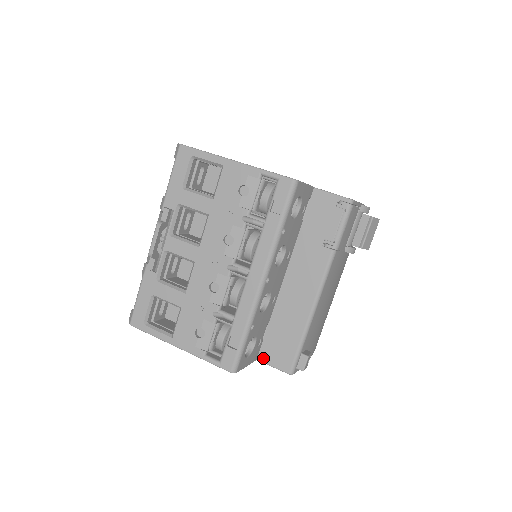
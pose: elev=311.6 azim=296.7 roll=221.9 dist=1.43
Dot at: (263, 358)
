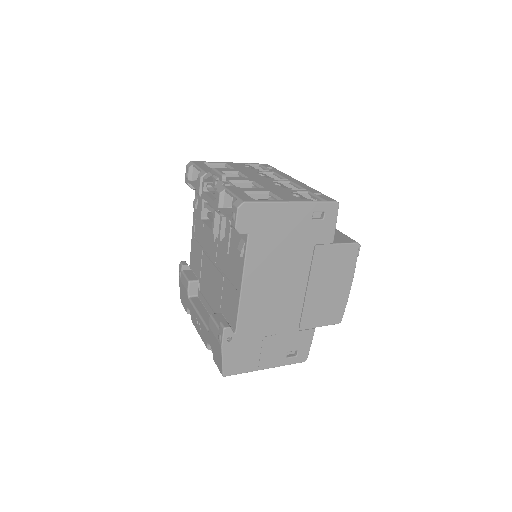
Dot at: (335, 242)
